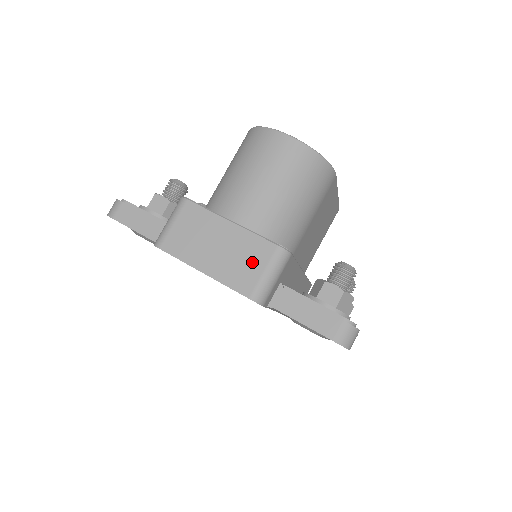
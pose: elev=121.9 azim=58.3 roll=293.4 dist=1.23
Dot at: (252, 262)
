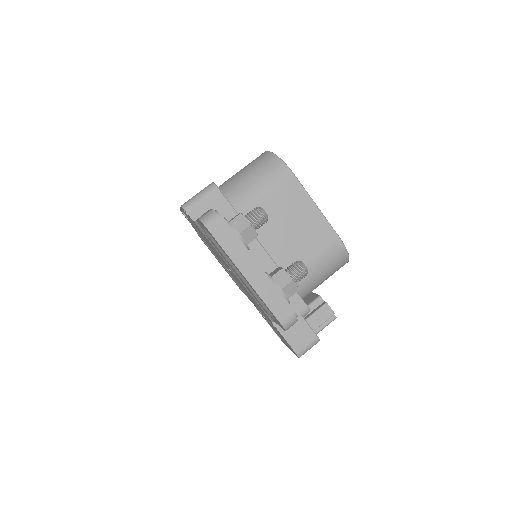
Dot at: occluded
